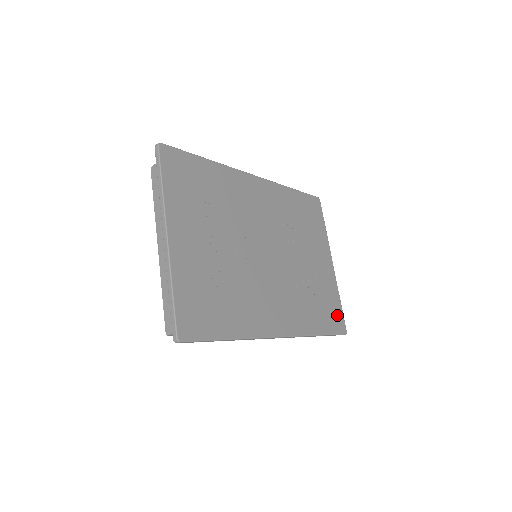
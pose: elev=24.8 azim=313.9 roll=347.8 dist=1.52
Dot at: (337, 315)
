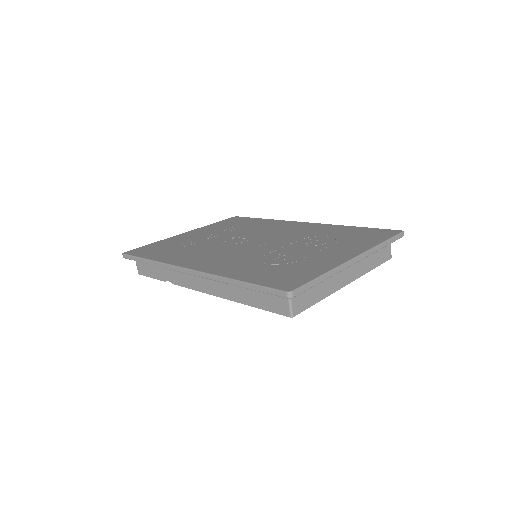
Dot at: (295, 279)
